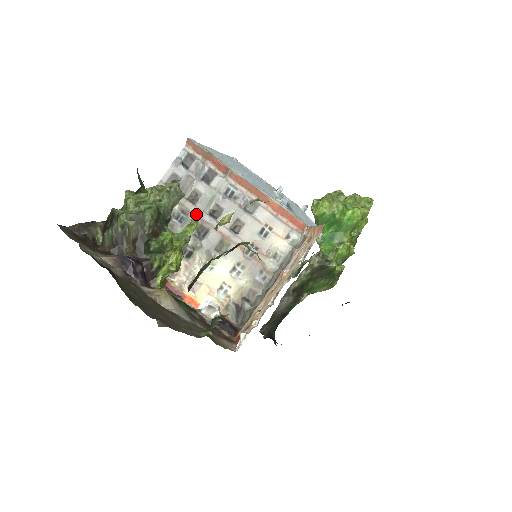
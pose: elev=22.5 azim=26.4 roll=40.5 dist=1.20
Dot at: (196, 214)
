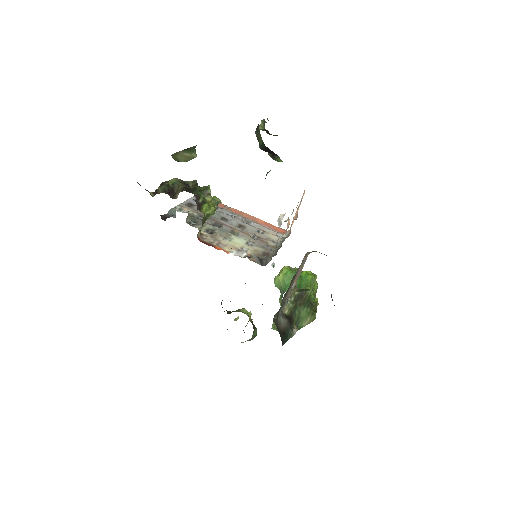
Dot at: (210, 218)
